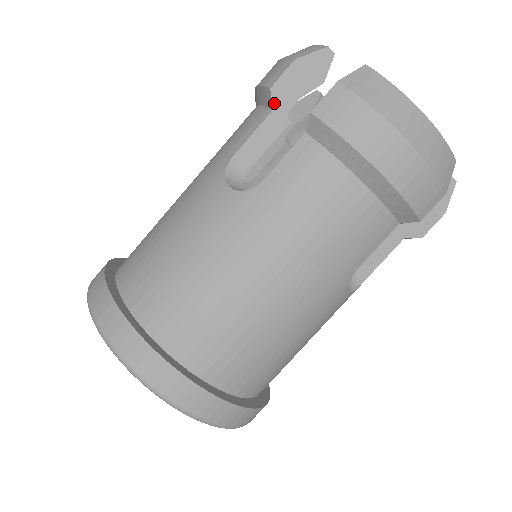
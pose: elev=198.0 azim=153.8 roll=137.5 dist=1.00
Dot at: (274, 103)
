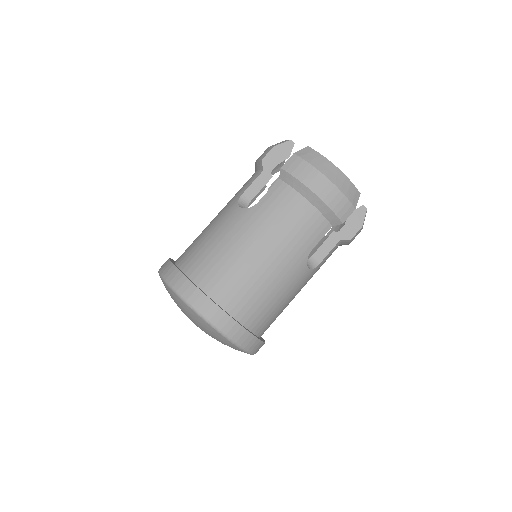
Dot at: (264, 167)
